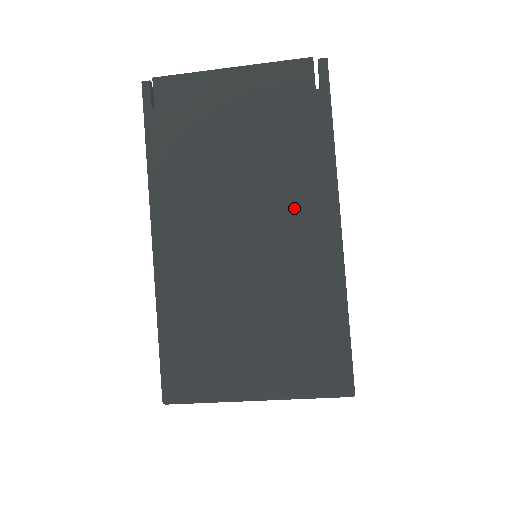
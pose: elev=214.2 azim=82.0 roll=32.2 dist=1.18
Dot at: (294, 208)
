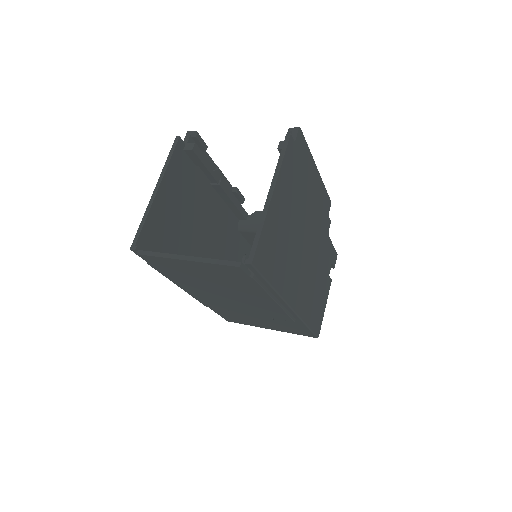
Dot at: (260, 304)
